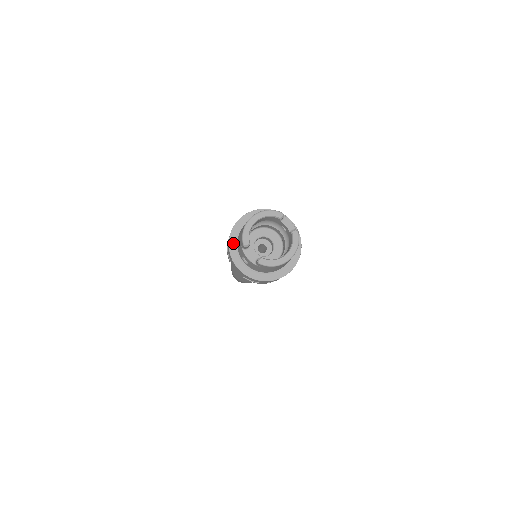
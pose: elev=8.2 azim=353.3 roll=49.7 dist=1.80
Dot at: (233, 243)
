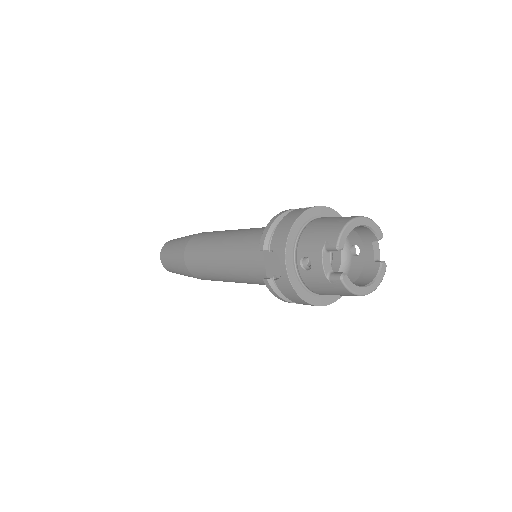
Dot at: (295, 232)
